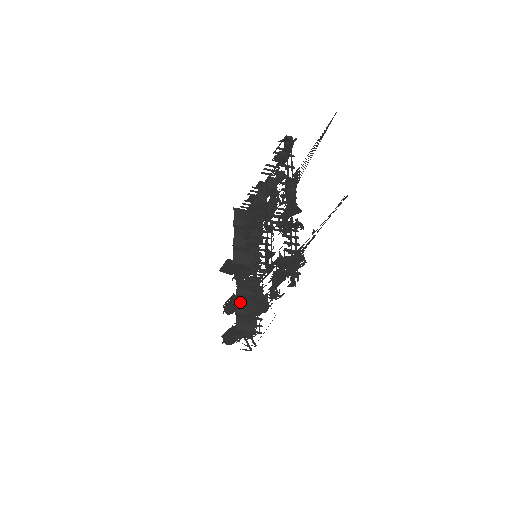
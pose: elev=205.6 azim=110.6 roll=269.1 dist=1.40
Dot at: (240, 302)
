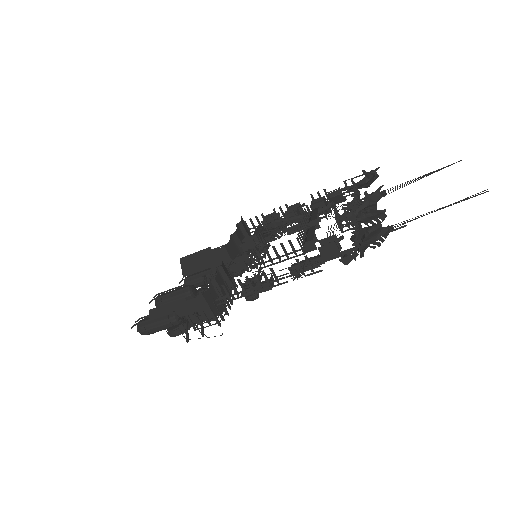
Dot at: (219, 278)
